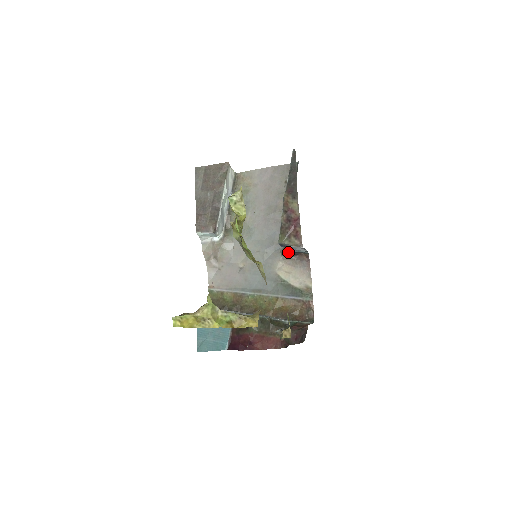
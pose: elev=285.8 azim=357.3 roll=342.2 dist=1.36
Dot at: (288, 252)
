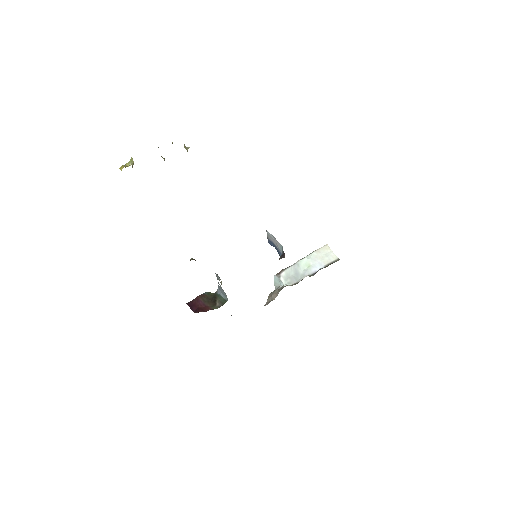
Dot at: occluded
